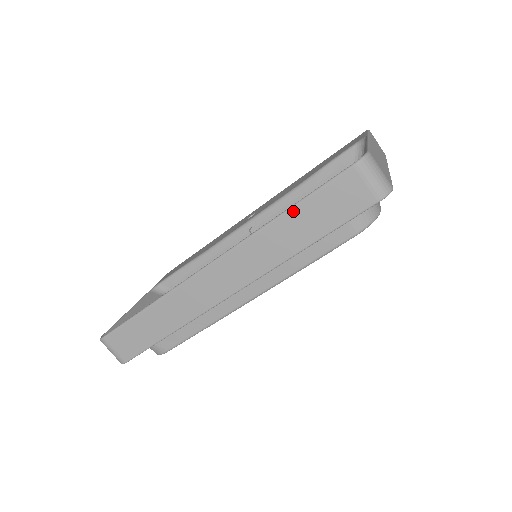
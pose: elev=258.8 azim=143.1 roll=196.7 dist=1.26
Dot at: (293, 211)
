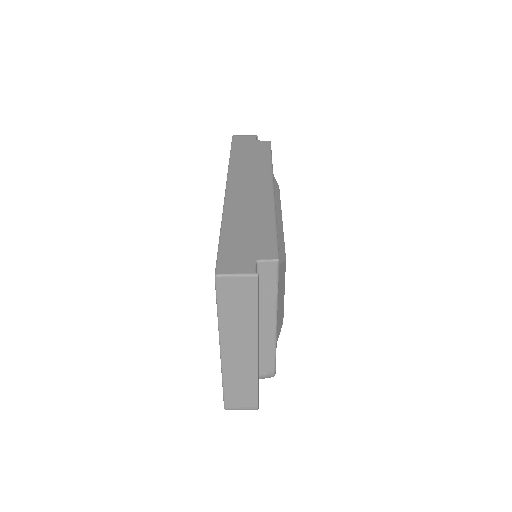
Dot at: occluded
